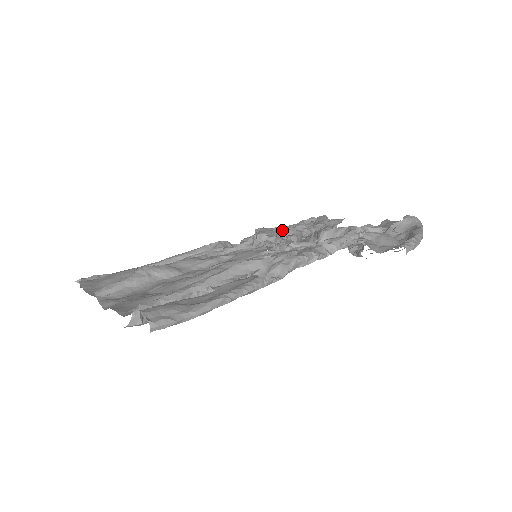
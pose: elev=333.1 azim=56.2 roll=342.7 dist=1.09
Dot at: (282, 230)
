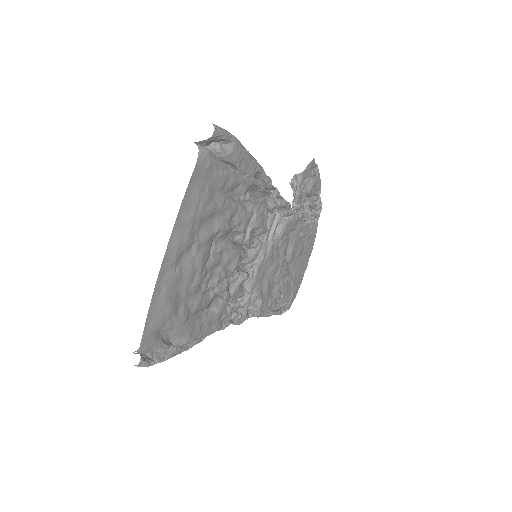
Dot at: occluded
